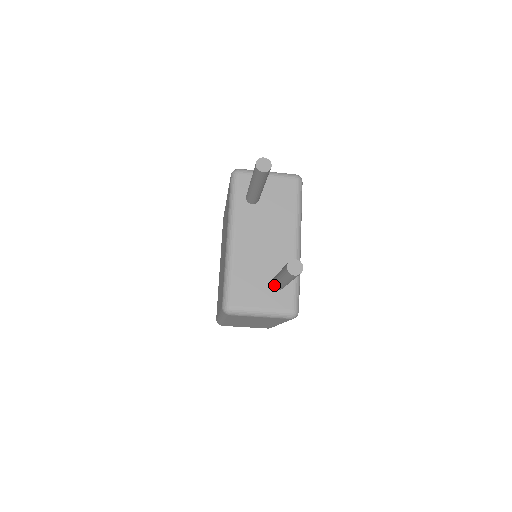
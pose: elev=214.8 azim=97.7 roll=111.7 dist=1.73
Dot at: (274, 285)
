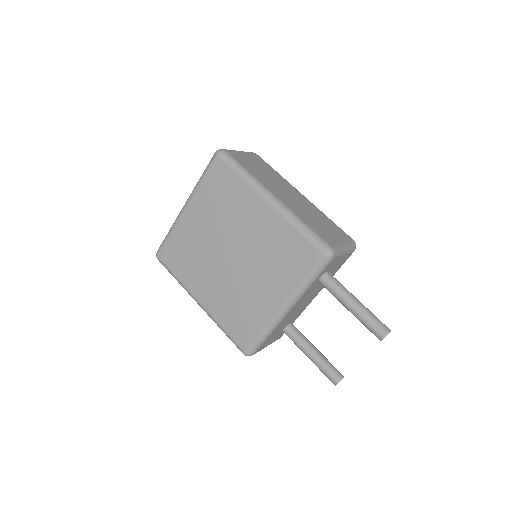
Dot at: (290, 338)
